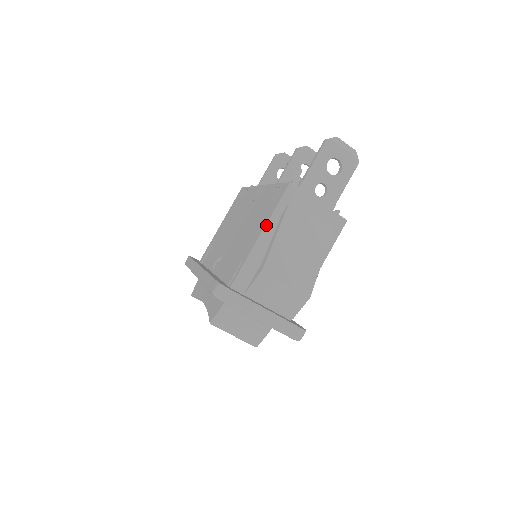
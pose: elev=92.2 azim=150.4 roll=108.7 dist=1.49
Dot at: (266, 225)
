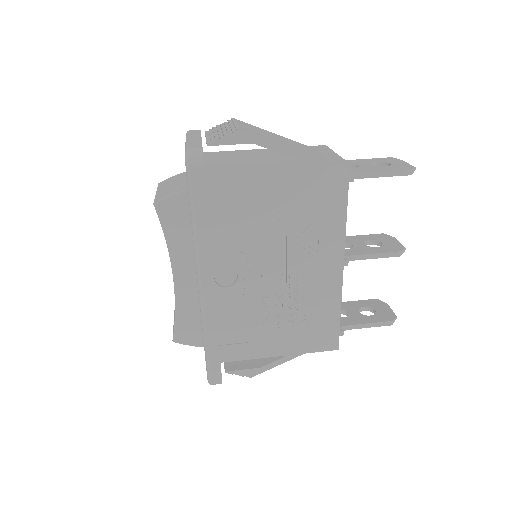
Dot at: occluded
